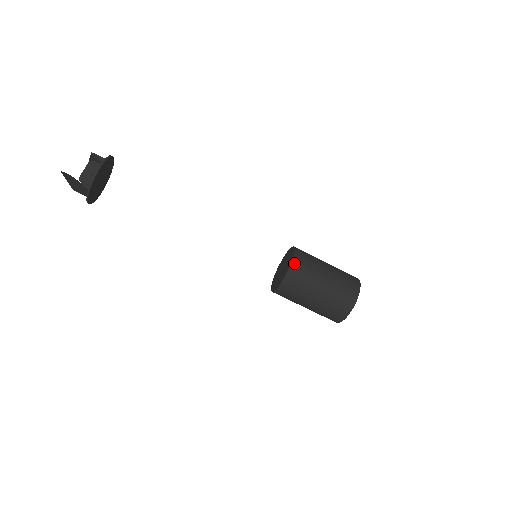
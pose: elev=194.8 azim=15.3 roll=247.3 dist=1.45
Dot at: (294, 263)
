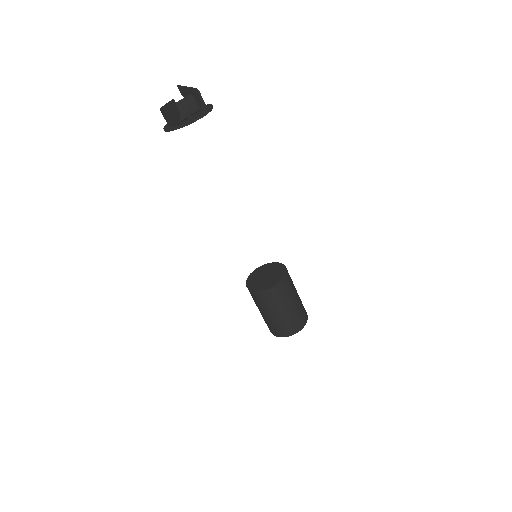
Dot at: (282, 283)
